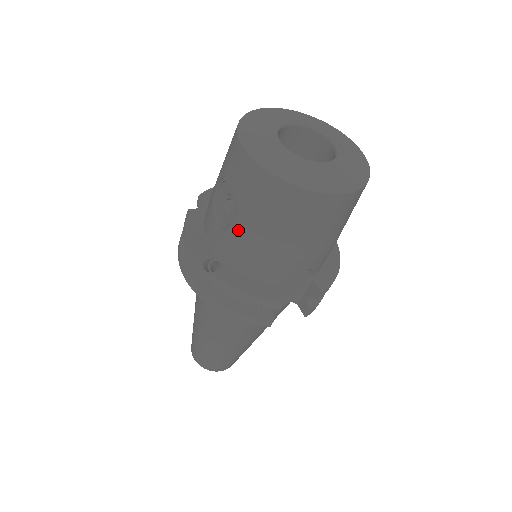
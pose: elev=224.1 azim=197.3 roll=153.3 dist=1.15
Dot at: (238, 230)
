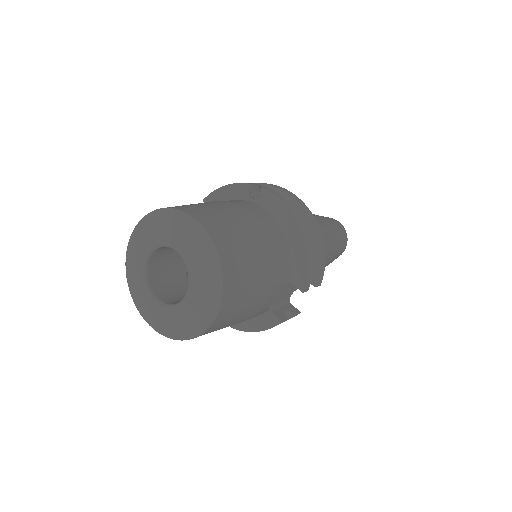
Dot at: occluded
